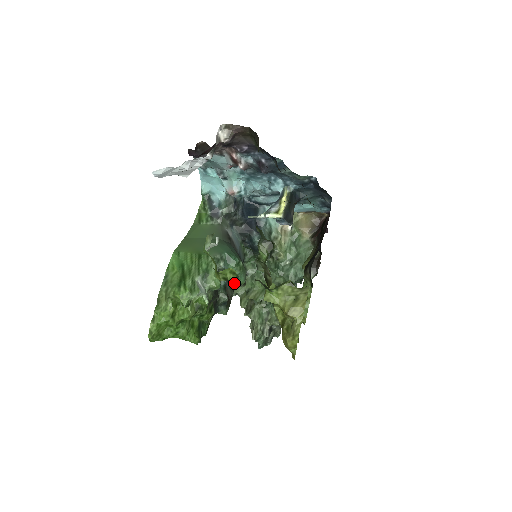
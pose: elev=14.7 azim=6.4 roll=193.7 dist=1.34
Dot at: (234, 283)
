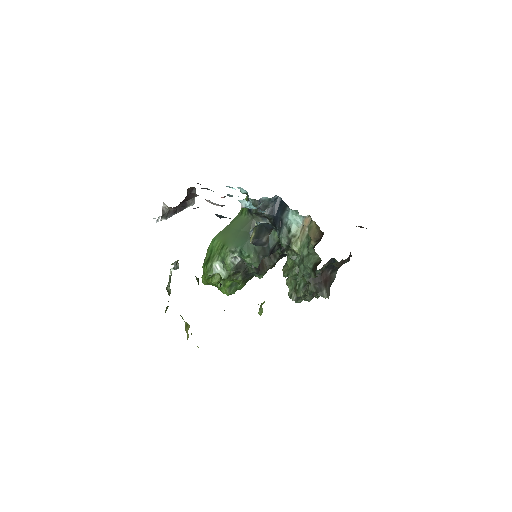
Dot at: occluded
